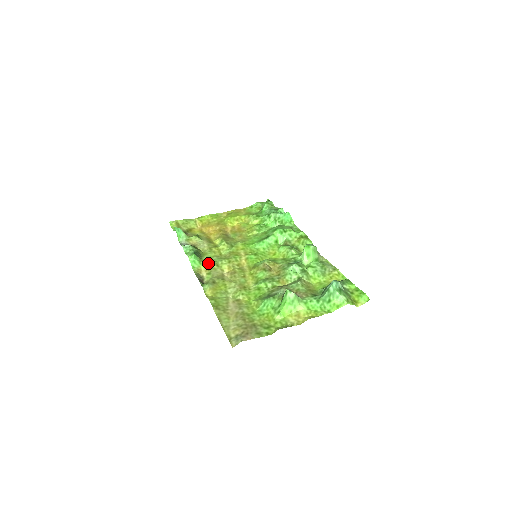
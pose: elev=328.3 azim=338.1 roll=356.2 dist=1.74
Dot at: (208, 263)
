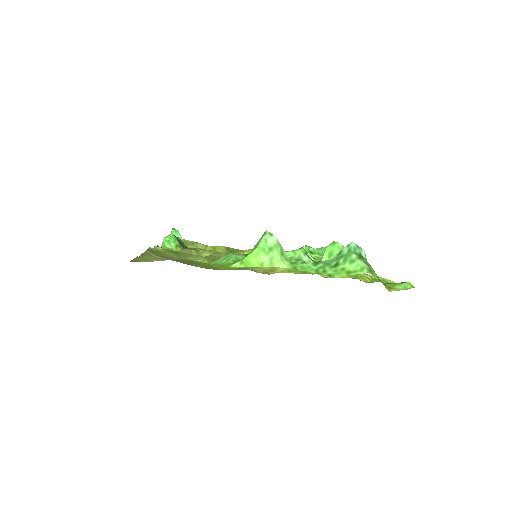
Dot at: occluded
